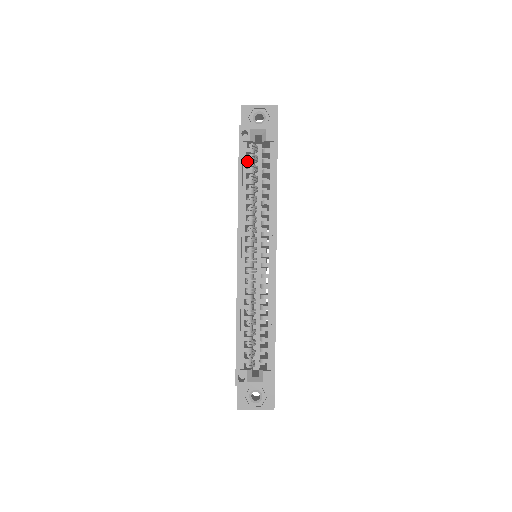
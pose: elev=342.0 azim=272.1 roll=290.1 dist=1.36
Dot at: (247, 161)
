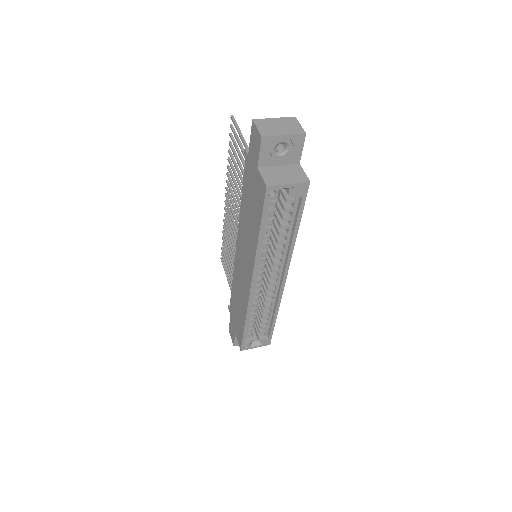
Dot at: (269, 214)
